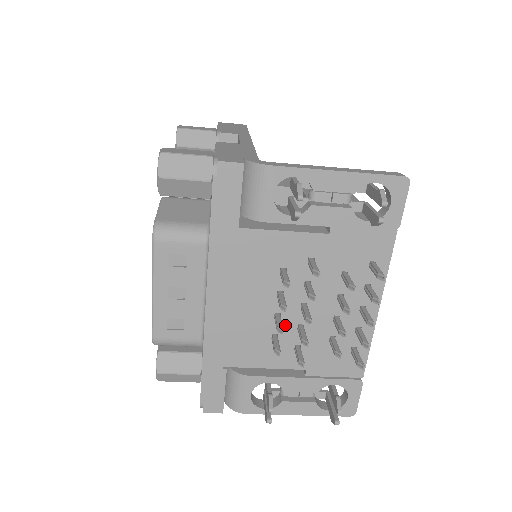
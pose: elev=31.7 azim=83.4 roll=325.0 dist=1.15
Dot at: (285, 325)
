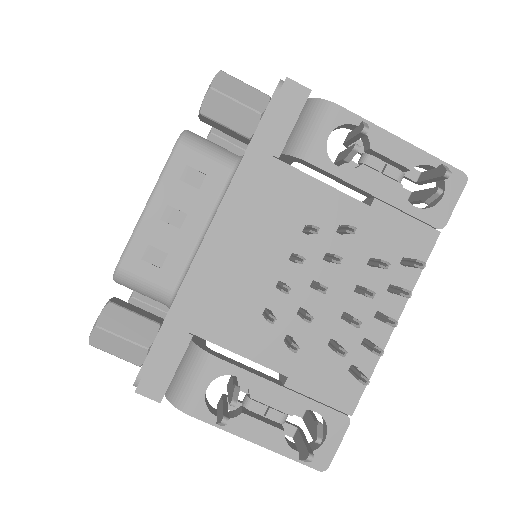
Dot at: (285, 302)
